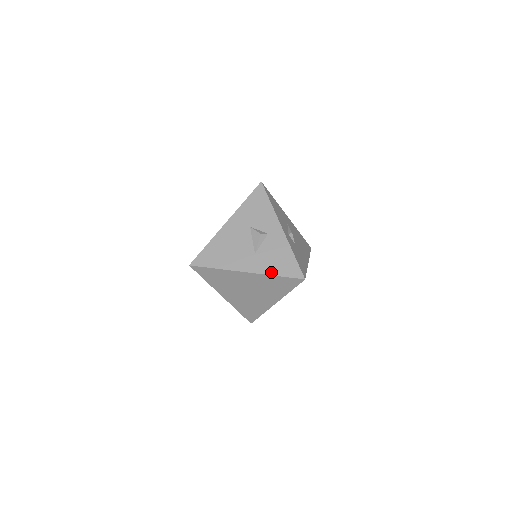
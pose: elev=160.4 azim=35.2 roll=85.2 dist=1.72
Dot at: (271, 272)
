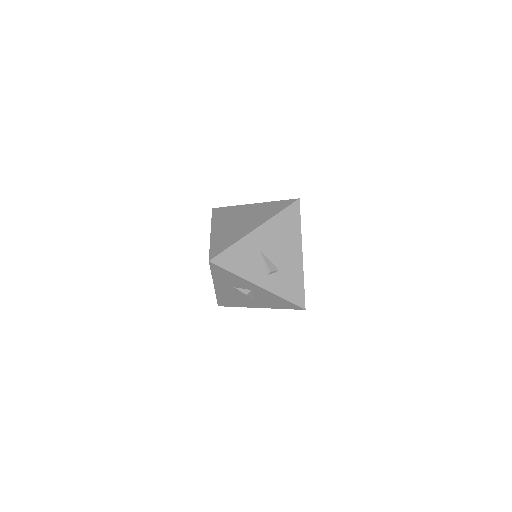
Dot at: (276, 308)
